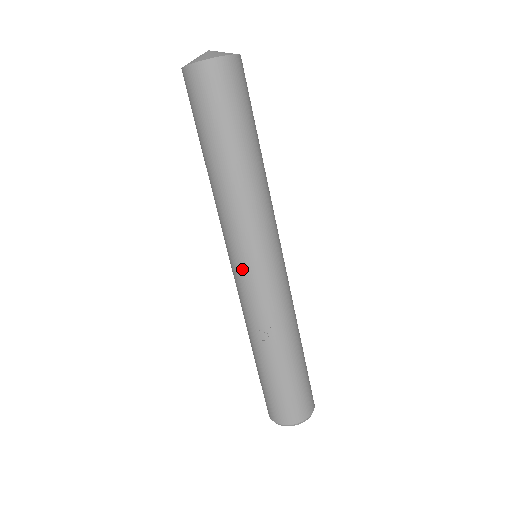
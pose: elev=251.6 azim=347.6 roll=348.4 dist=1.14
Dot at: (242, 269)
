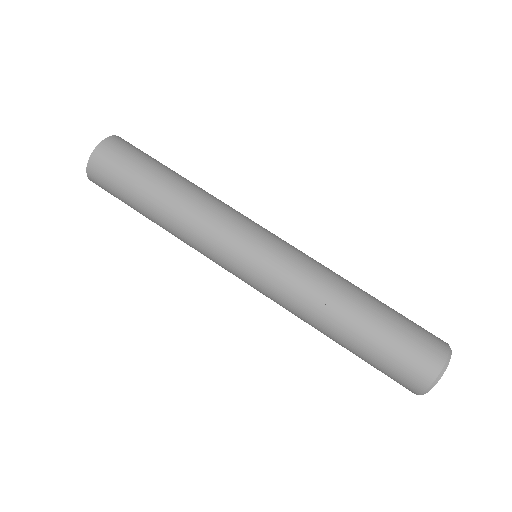
Dot at: (249, 265)
